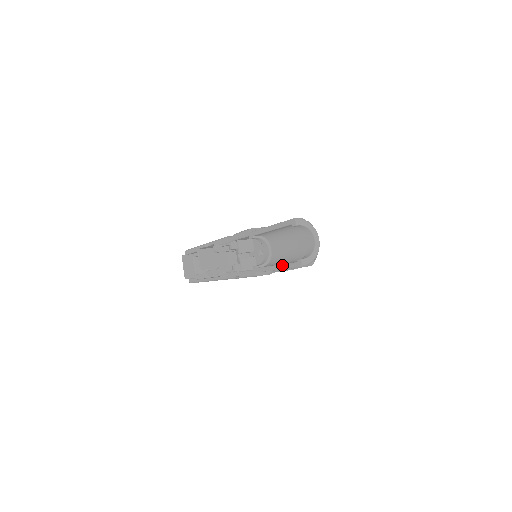
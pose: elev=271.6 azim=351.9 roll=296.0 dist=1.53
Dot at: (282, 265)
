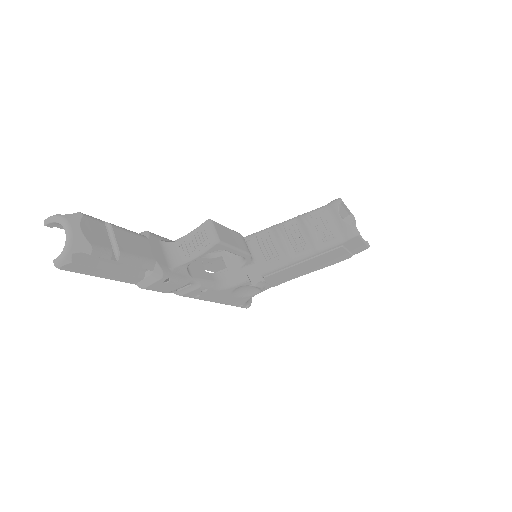
Dot at: (88, 271)
